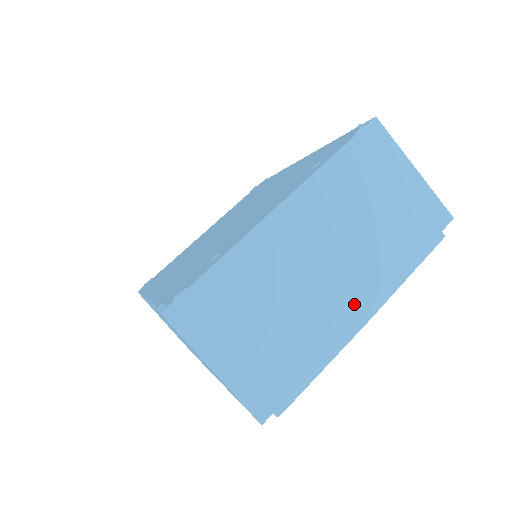
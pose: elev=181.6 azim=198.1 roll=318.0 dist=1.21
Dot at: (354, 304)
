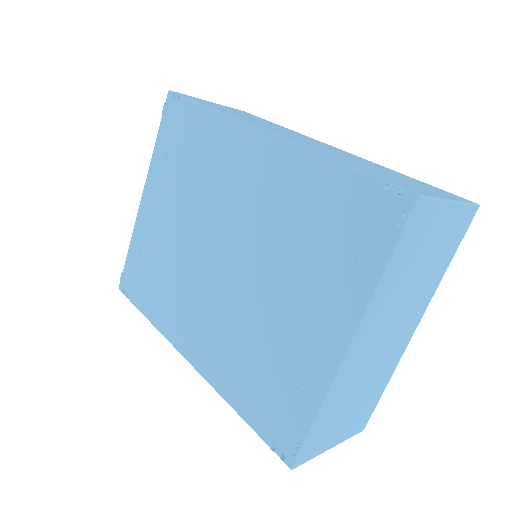
Dot at: (408, 334)
